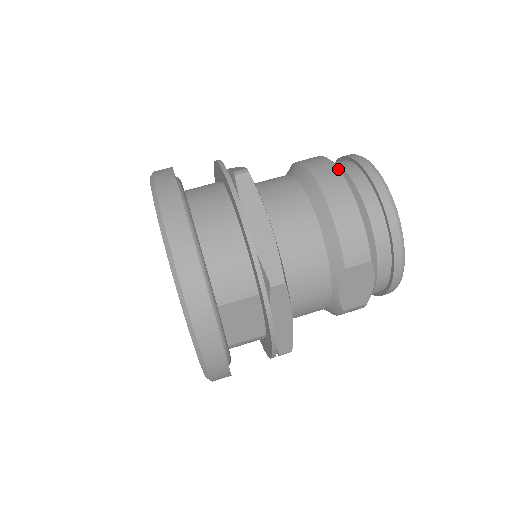
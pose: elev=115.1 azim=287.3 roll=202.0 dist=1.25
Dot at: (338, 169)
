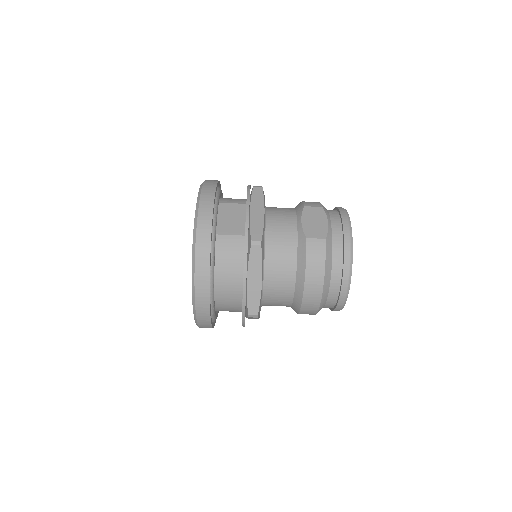
Dot at: (319, 307)
